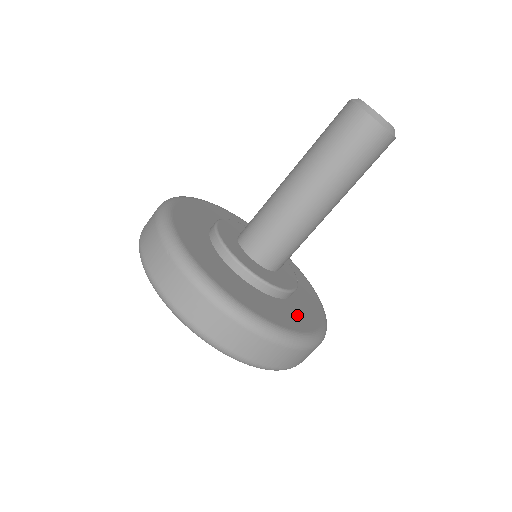
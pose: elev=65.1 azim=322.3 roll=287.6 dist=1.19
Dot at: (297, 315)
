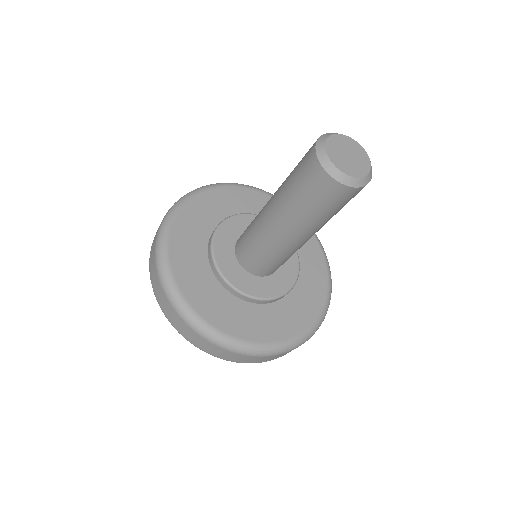
Dot at: (254, 322)
